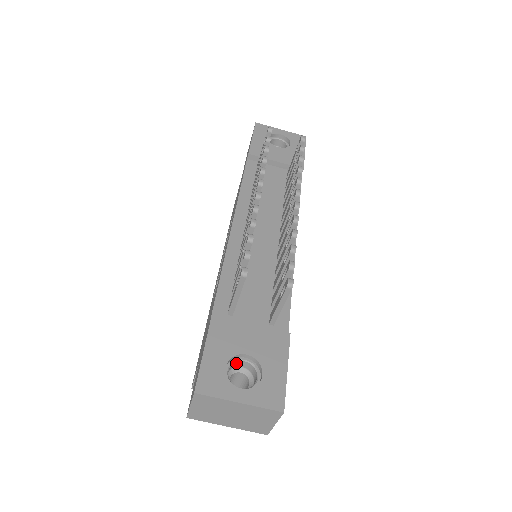
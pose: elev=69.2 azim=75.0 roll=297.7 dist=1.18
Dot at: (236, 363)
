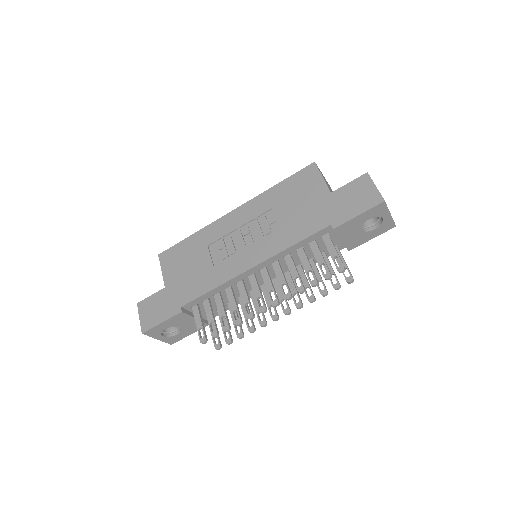
Dot at: occluded
